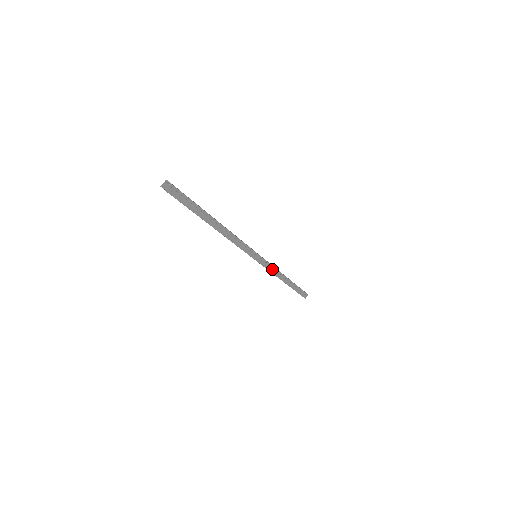
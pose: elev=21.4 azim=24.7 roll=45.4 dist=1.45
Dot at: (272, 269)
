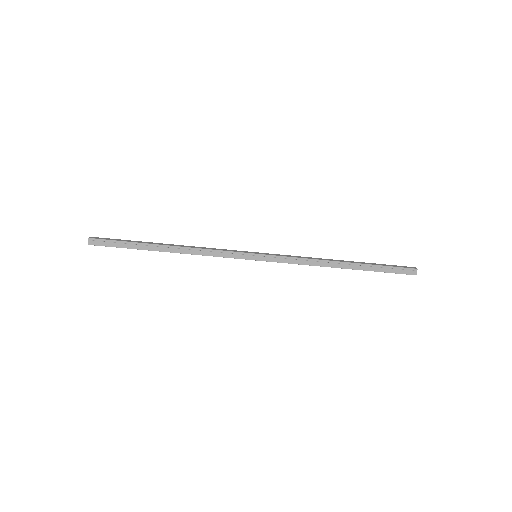
Dot at: (296, 261)
